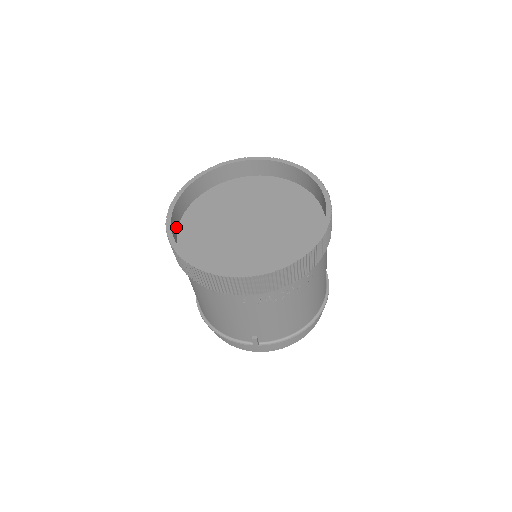
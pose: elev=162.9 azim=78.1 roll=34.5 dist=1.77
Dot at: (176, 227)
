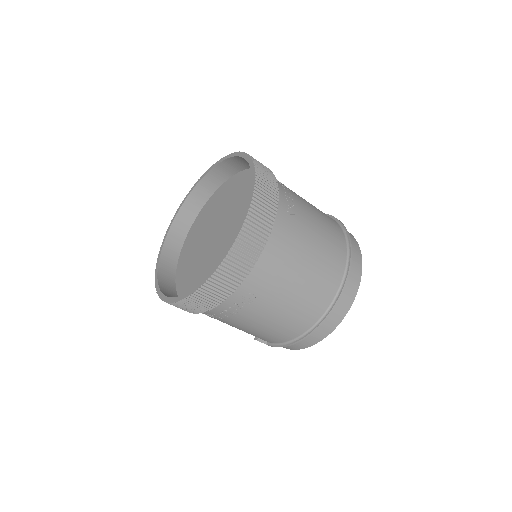
Dot at: (184, 234)
